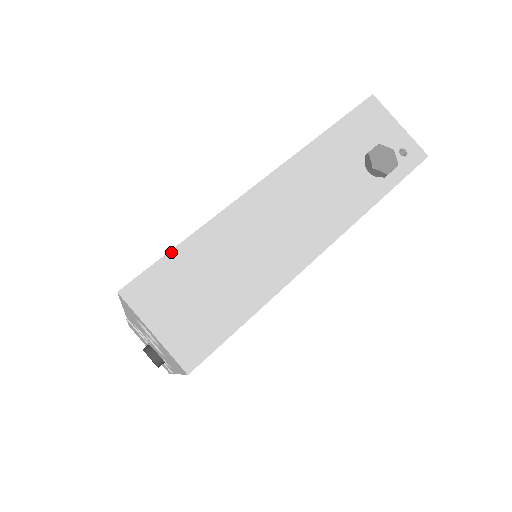
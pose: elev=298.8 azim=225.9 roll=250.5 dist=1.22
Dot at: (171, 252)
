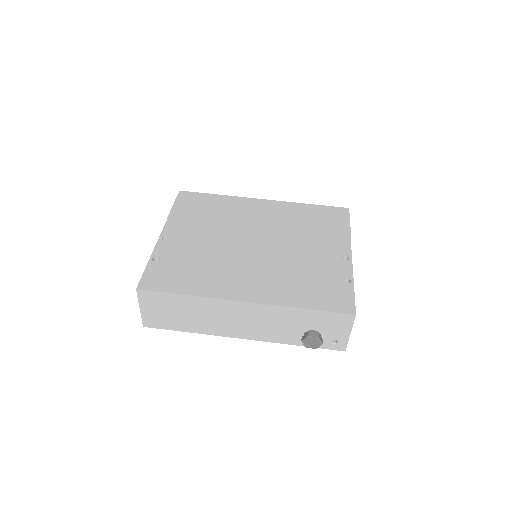
Dot at: (172, 294)
